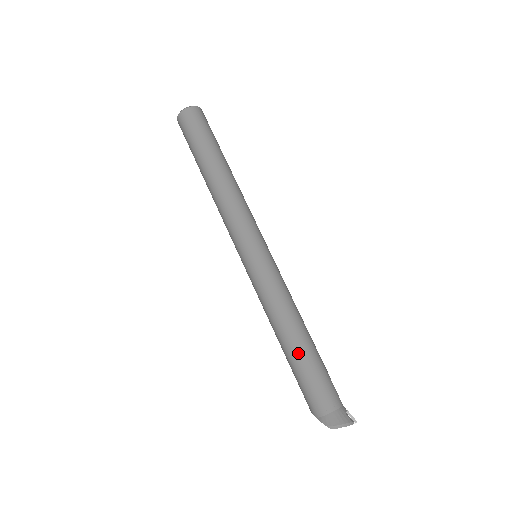
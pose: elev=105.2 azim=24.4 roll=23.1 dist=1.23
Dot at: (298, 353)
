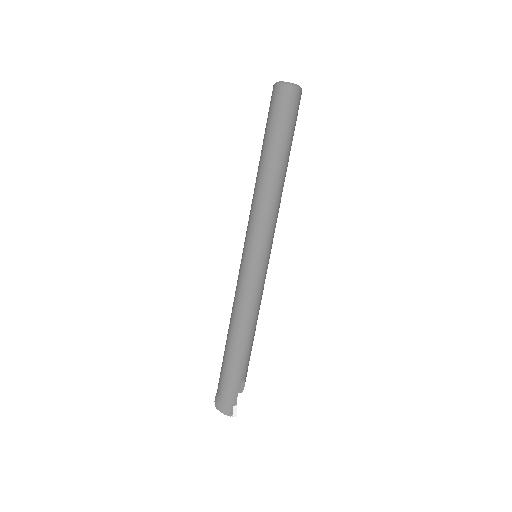
Dot at: (229, 347)
